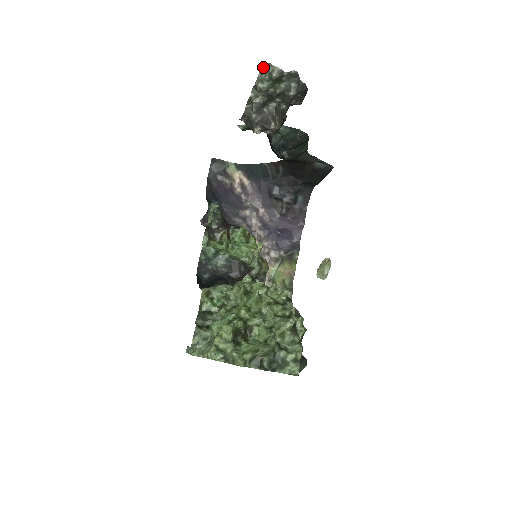
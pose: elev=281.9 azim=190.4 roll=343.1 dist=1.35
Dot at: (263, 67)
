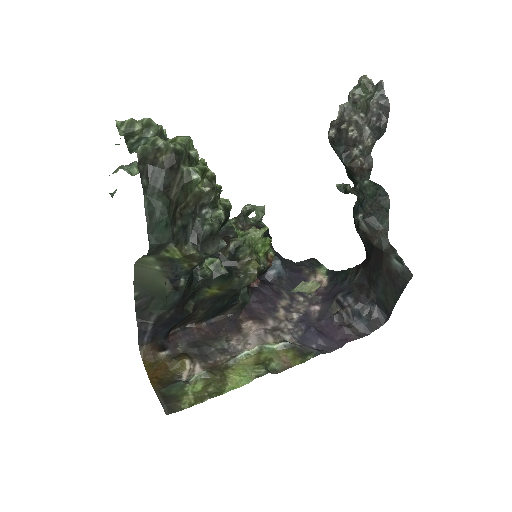
Dot at: (360, 79)
